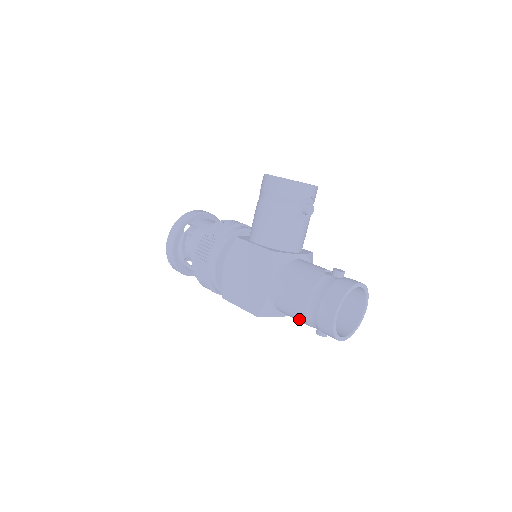
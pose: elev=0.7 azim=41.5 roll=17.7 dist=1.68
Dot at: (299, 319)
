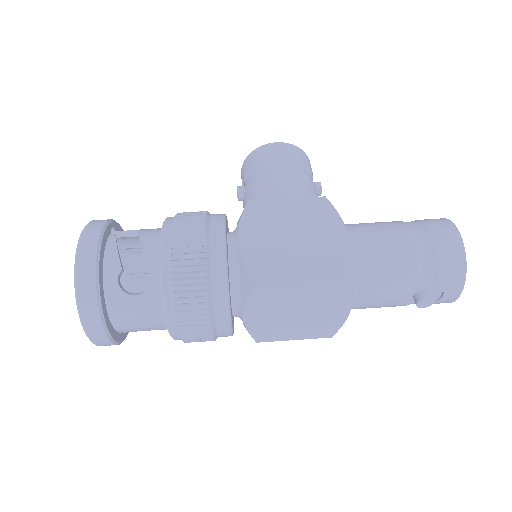
Dot at: (400, 274)
